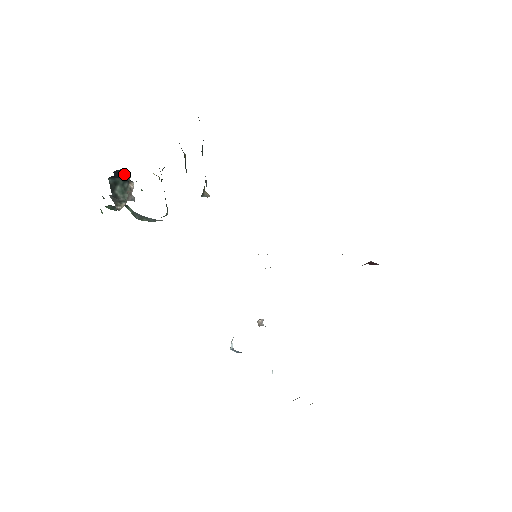
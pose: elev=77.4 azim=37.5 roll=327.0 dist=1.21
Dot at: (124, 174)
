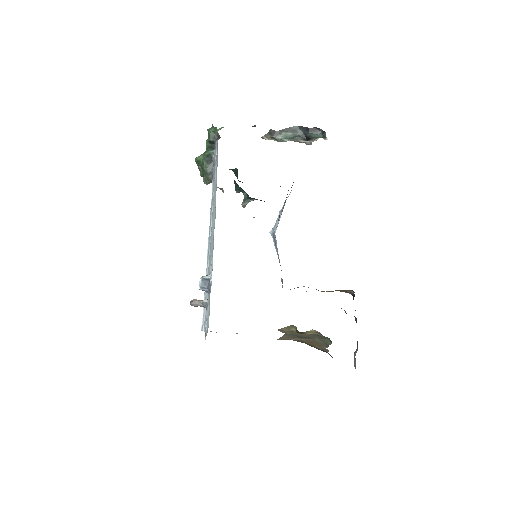
Dot at: (315, 134)
